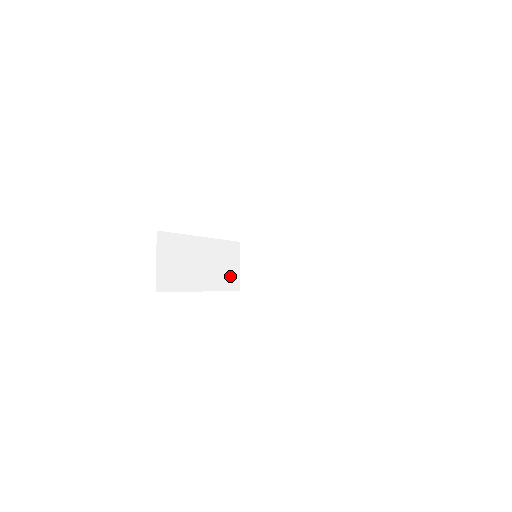
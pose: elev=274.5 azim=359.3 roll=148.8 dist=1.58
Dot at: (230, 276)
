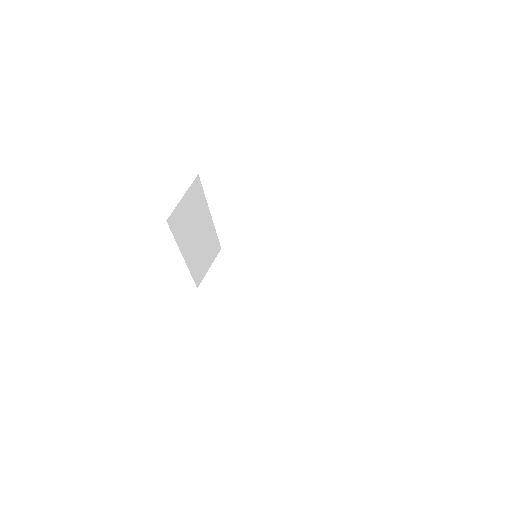
Dot at: (201, 268)
